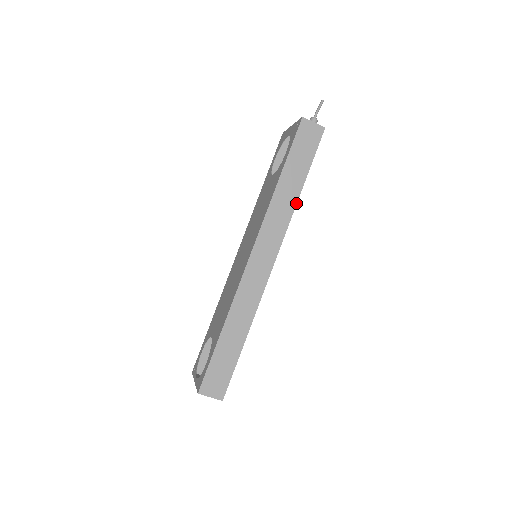
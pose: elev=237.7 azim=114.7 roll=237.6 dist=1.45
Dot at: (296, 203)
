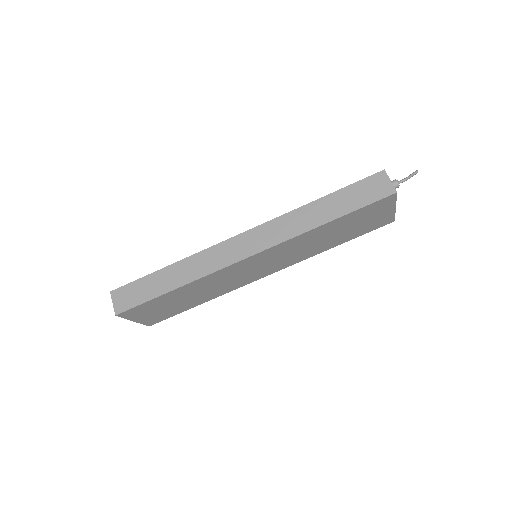
Dot at: (312, 228)
